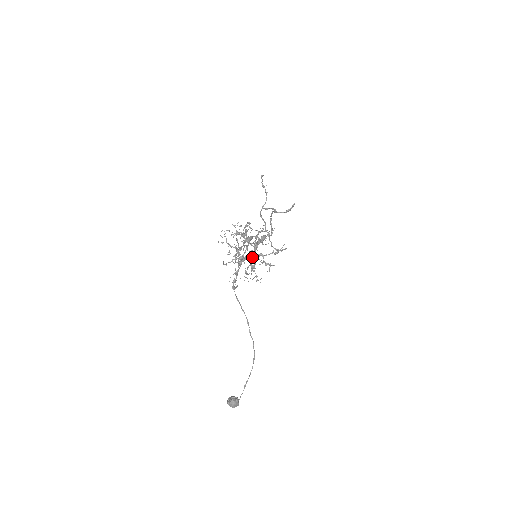
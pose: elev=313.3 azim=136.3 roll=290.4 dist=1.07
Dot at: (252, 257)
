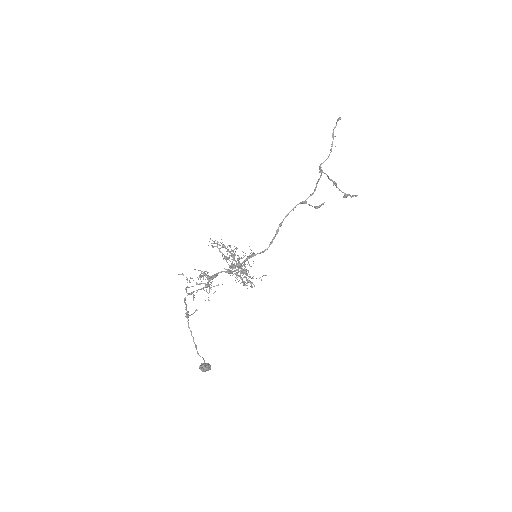
Dot at: (234, 273)
